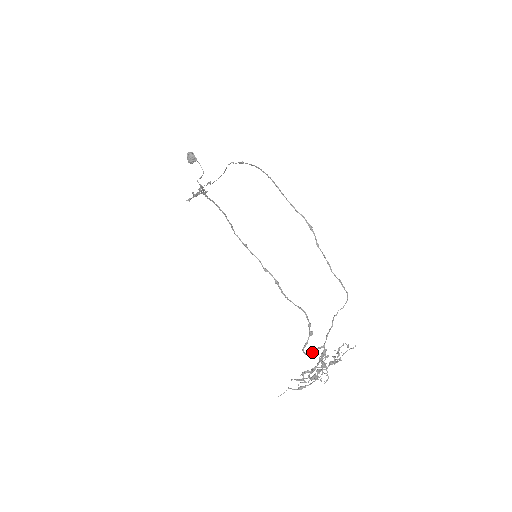
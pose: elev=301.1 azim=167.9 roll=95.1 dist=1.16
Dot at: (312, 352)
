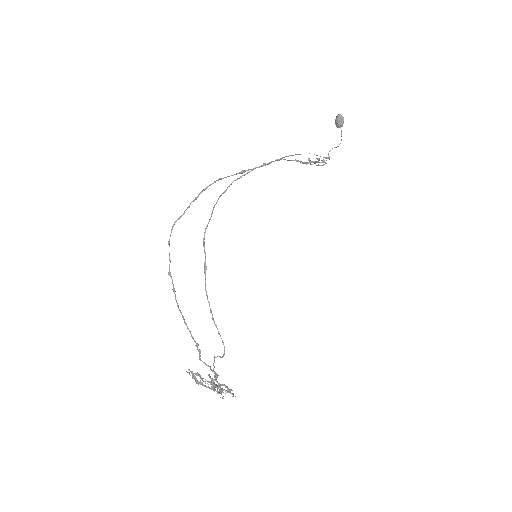
Dot at: (209, 366)
